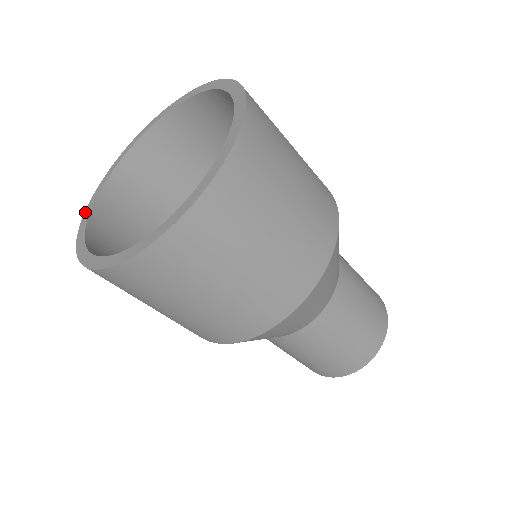
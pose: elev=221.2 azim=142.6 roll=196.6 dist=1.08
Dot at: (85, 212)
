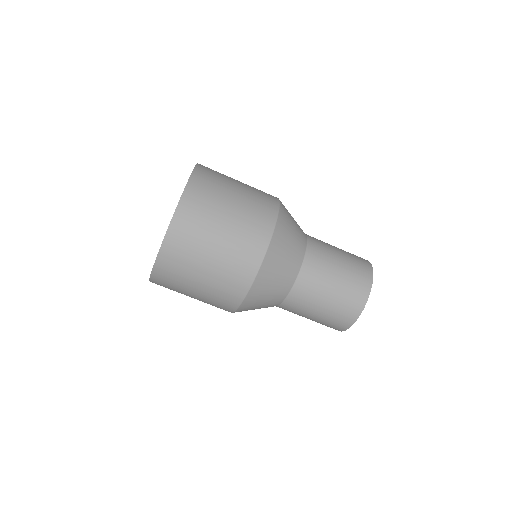
Dot at: occluded
